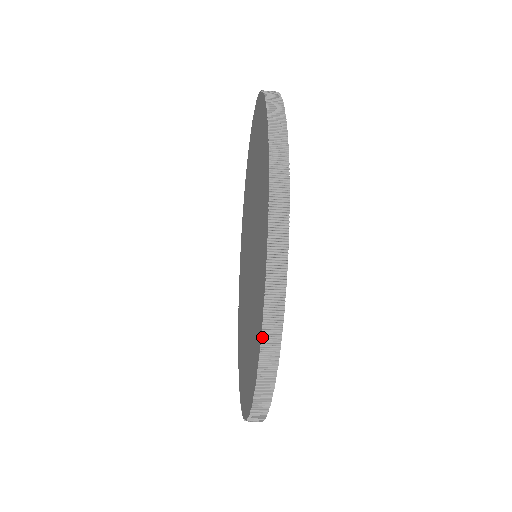
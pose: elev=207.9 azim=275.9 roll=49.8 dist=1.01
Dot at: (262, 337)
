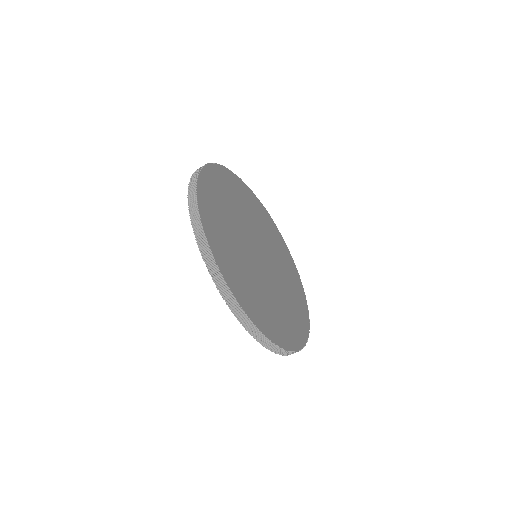
Dot at: (239, 320)
